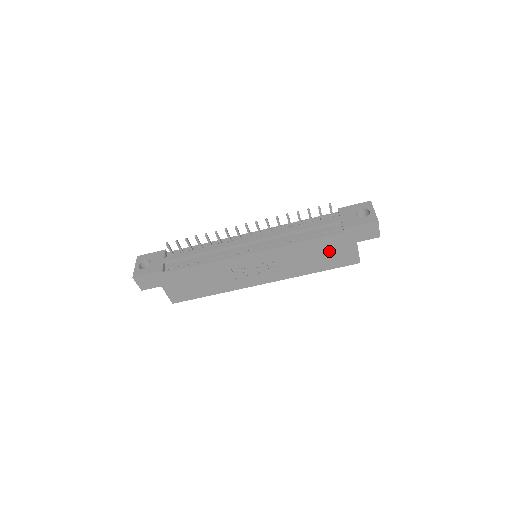
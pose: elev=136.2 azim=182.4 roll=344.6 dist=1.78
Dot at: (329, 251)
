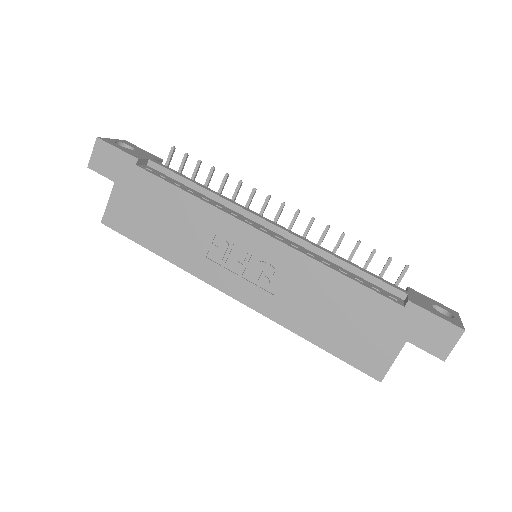
Dot at: (358, 321)
